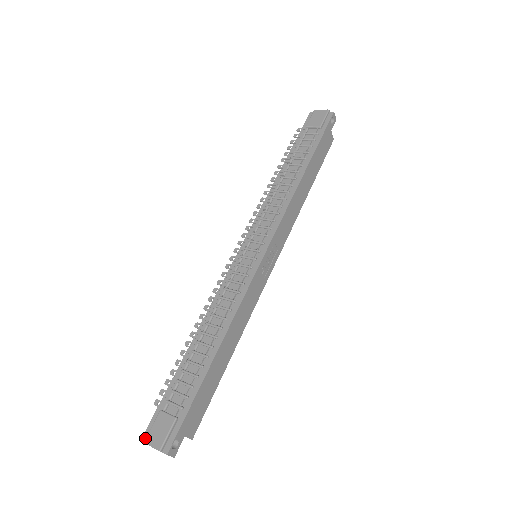
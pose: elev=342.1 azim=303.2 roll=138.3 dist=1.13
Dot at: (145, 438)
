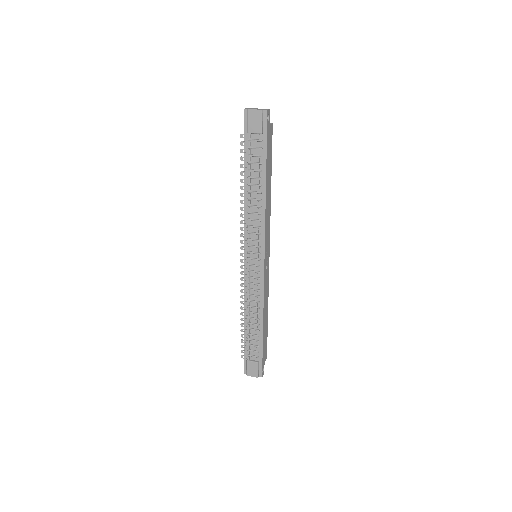
Dot at: (246, 374)
